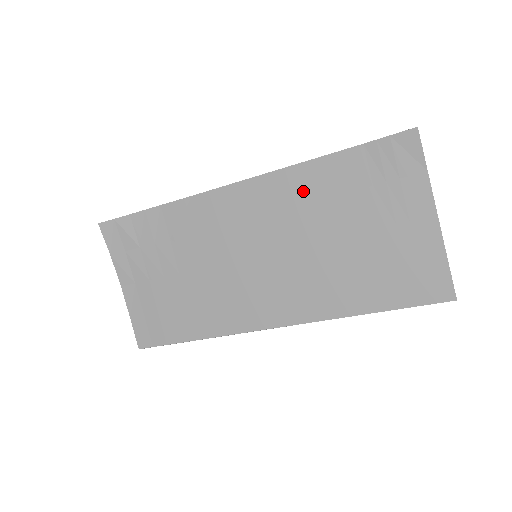
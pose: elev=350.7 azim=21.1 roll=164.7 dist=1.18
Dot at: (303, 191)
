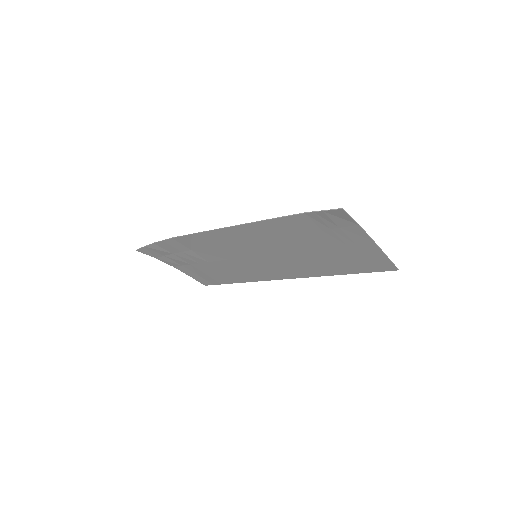
Dot at: (272, 232)
